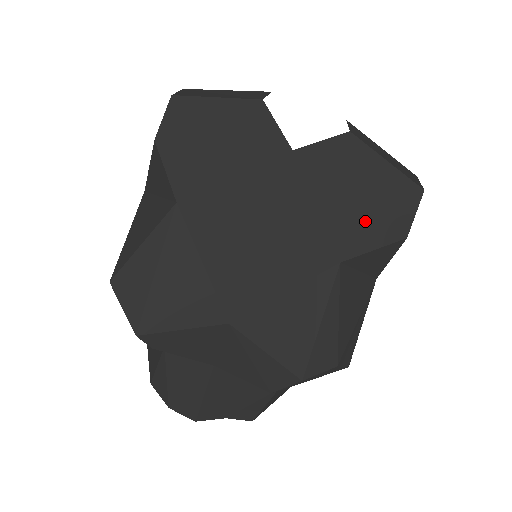
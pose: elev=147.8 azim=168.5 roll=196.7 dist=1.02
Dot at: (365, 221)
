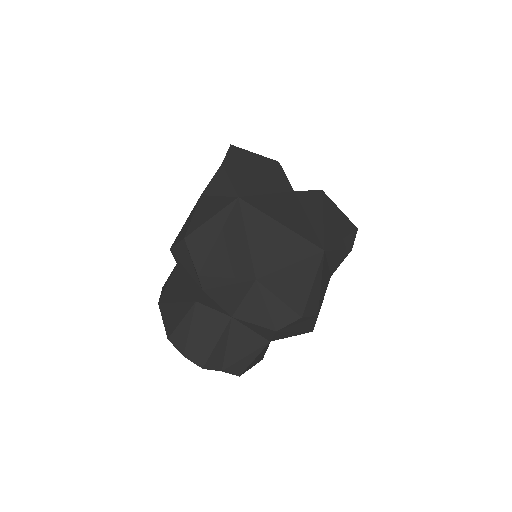
Dot at: (334, 234)
